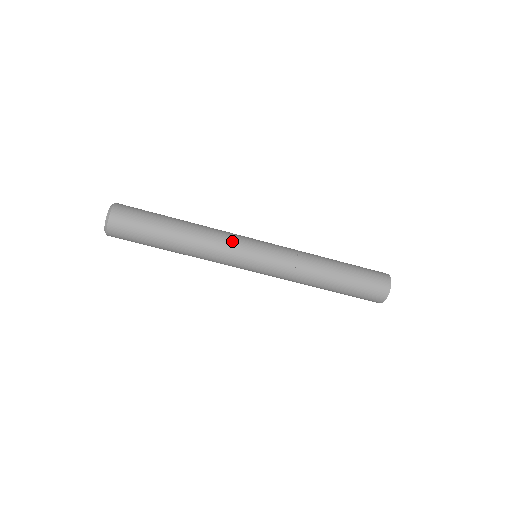
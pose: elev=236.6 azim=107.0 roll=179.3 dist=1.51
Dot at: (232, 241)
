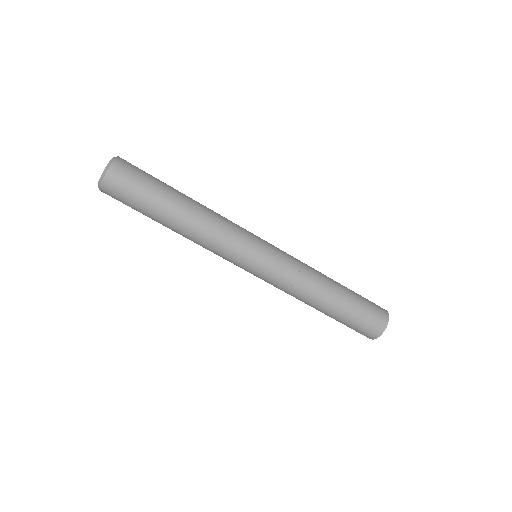
Dot at: (230, 245)
